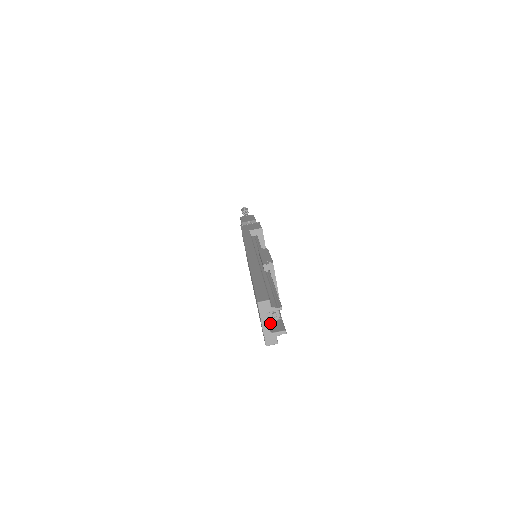
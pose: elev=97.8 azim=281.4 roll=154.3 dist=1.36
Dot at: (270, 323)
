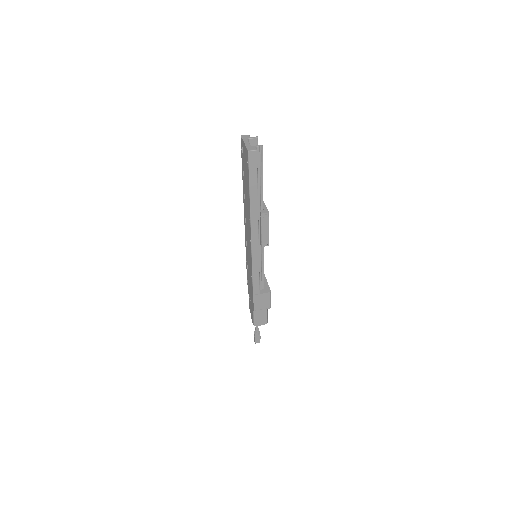
Dot at: occluded
